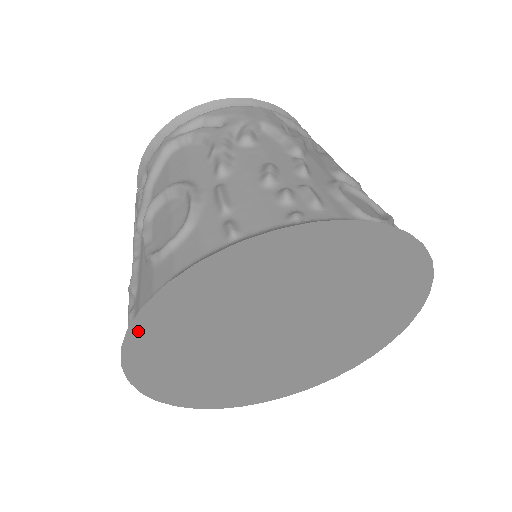
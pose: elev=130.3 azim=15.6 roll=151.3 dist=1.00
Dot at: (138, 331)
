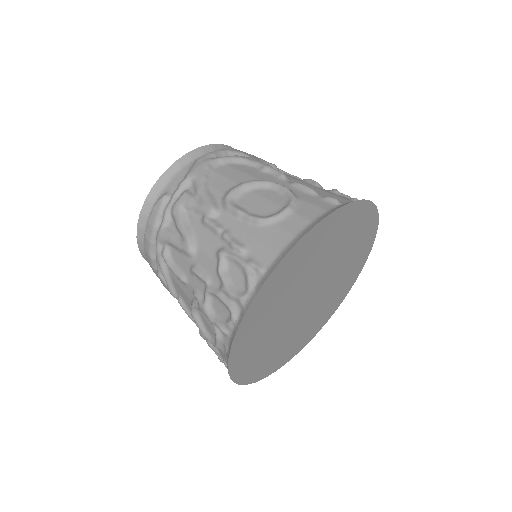
Dot at: (283, 263)
